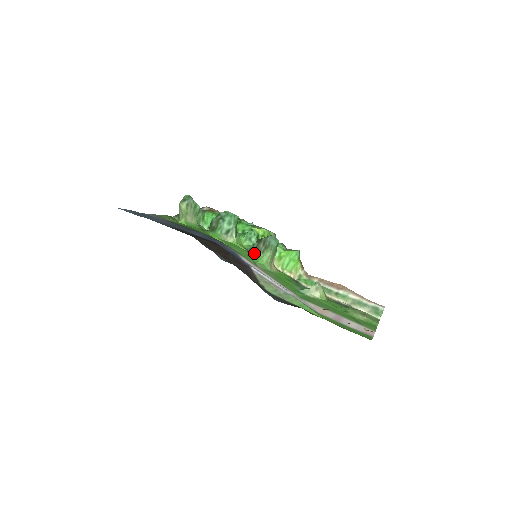
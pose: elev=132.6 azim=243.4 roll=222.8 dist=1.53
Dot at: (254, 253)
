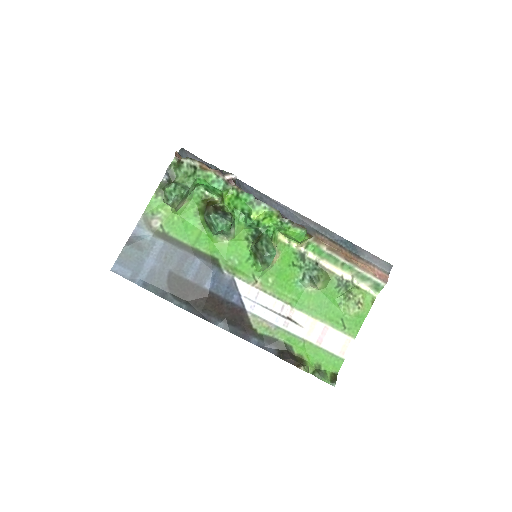
Dot at: (253, 256)
